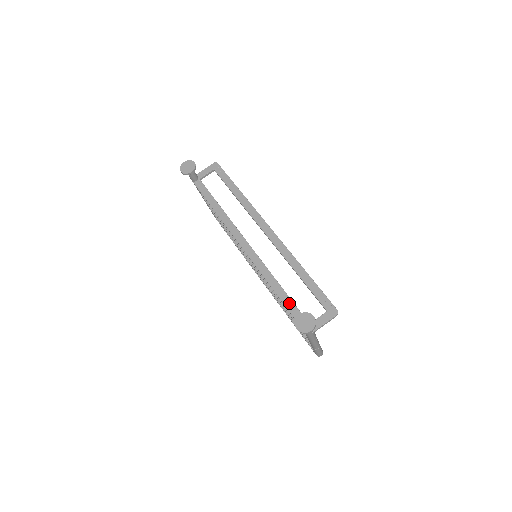
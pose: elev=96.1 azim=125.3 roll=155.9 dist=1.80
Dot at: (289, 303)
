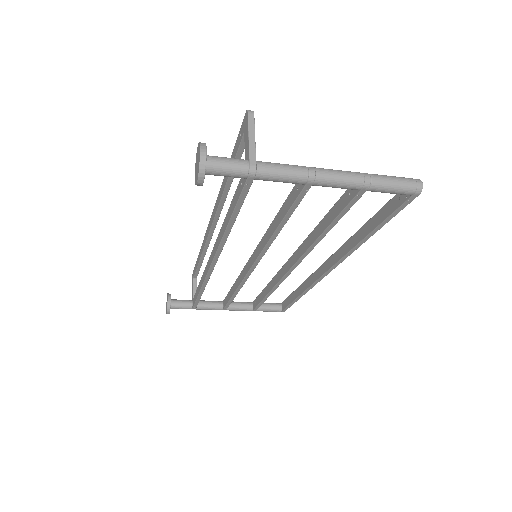
Dot at: (233, 202)
